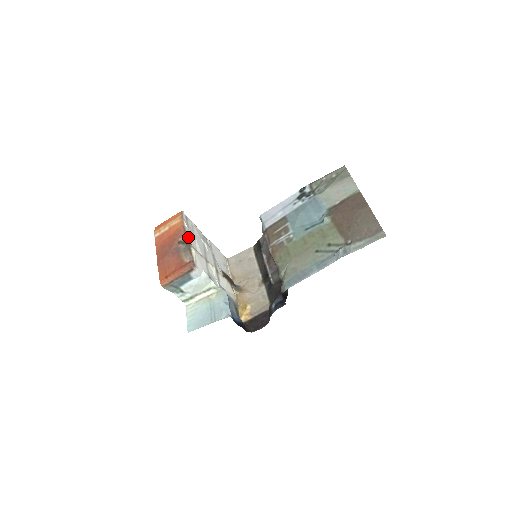
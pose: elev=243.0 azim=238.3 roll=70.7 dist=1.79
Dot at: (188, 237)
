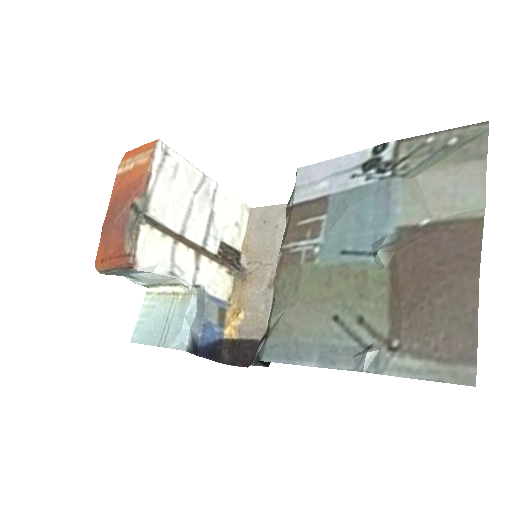
Dot at: (146, 200)
